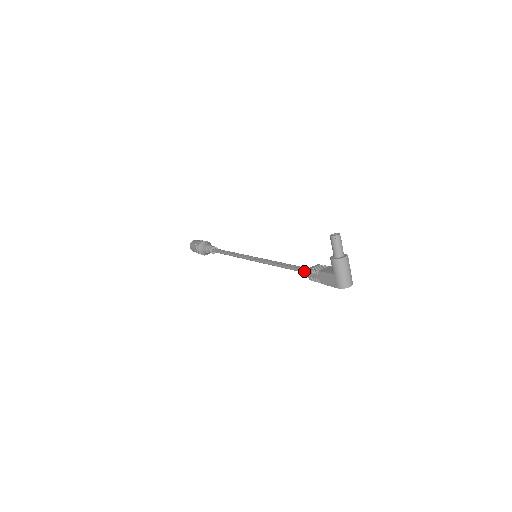
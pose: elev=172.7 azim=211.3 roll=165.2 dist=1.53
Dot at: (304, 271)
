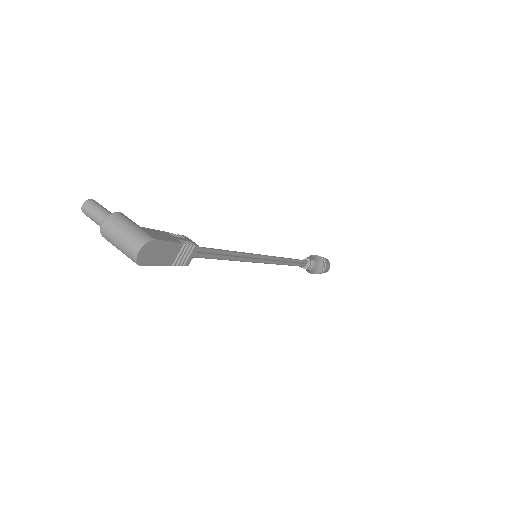
Dot at: occluded
